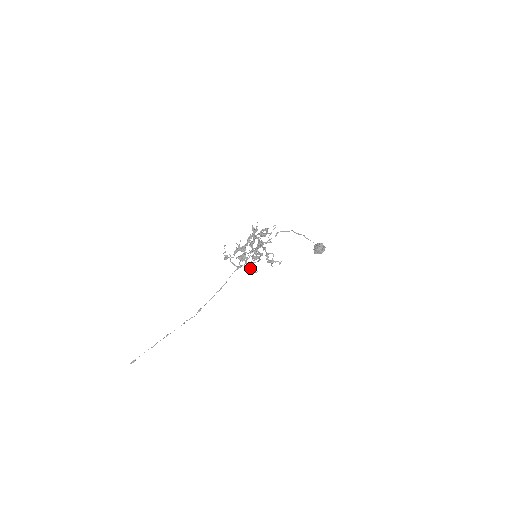
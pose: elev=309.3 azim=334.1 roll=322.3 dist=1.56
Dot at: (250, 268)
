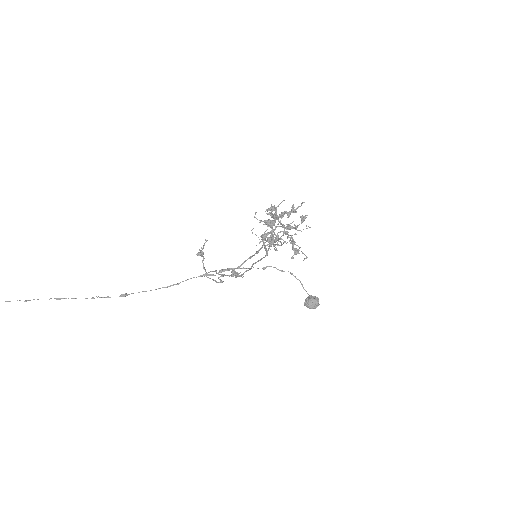
Dot at: (273, 239)
